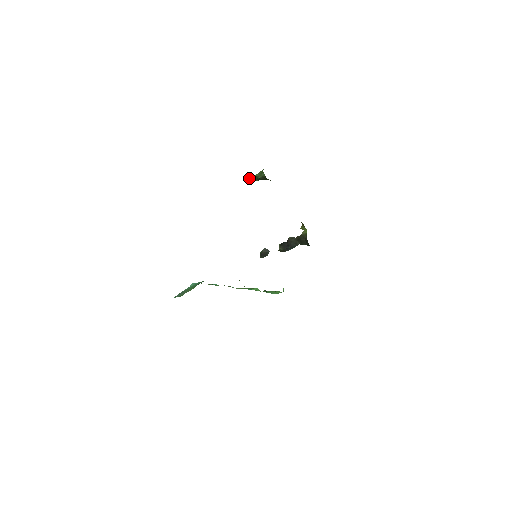
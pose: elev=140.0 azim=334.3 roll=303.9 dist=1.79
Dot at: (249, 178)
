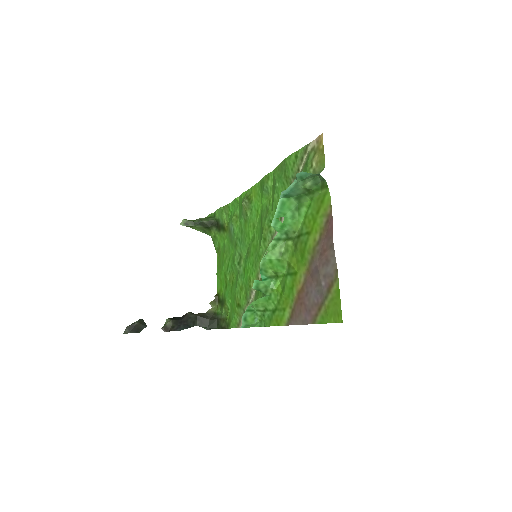
Dot at: (183, 219)
